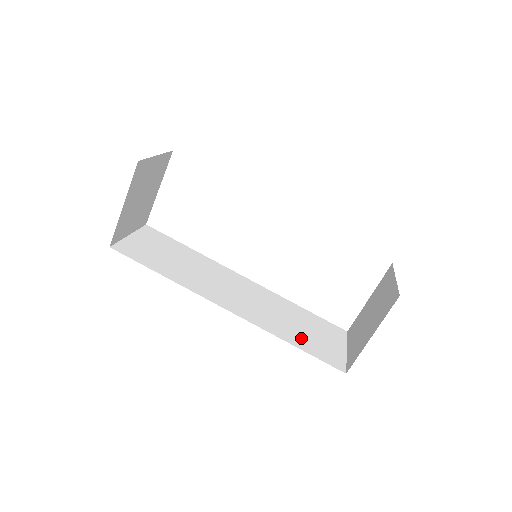
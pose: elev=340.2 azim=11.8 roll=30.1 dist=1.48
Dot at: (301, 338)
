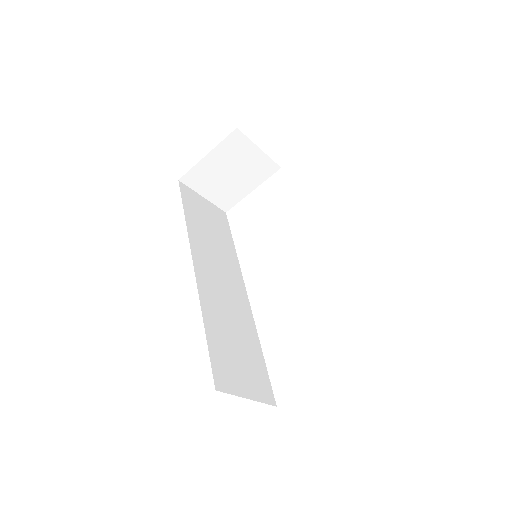
Dot at: (221, 340)
